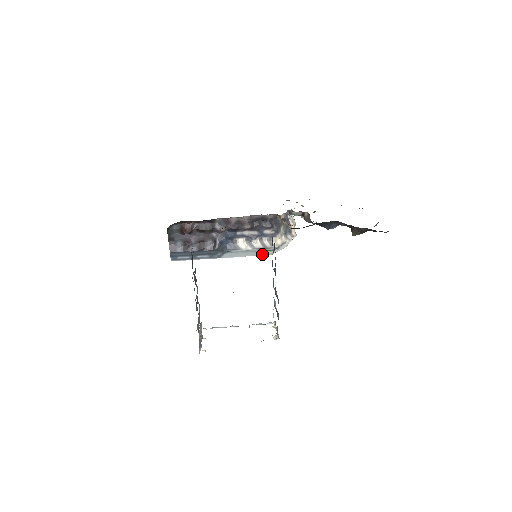
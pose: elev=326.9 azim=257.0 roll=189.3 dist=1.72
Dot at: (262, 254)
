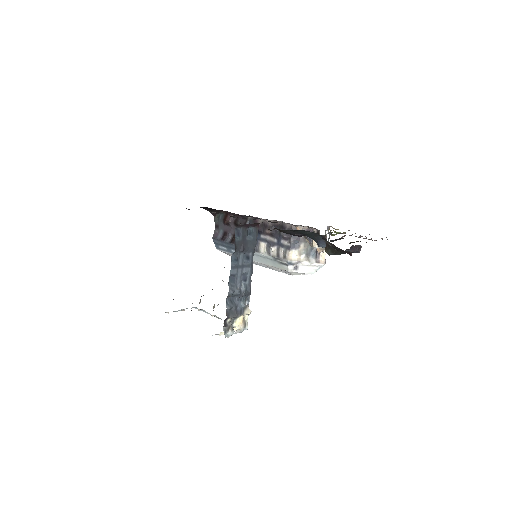
Dot at: (279, 267)
